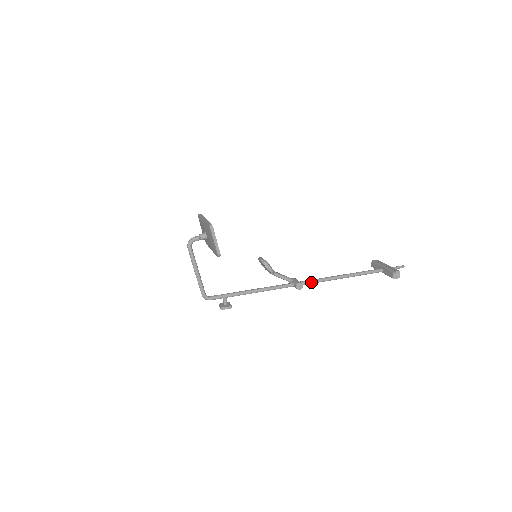
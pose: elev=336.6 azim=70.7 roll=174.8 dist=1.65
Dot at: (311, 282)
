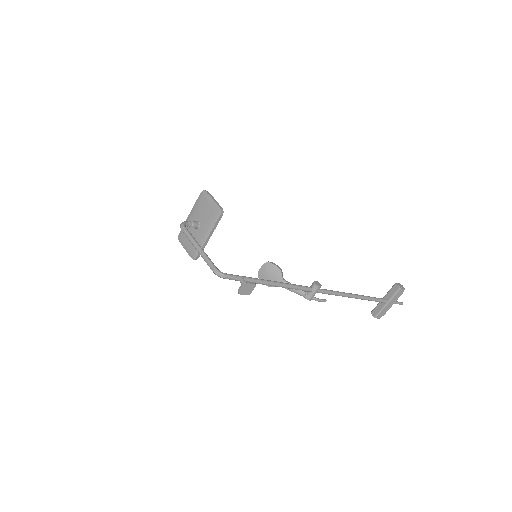
Dot at: (326, 290)
